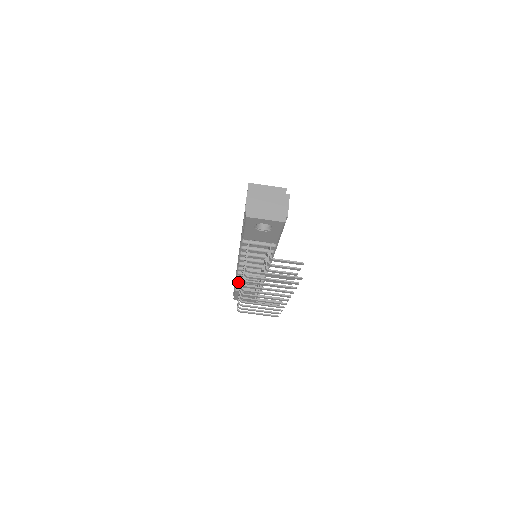
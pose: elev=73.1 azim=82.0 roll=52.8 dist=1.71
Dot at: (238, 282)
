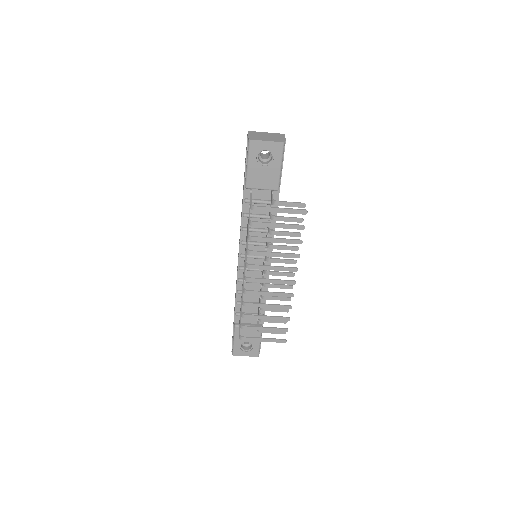
Dot at: (238, 304)
